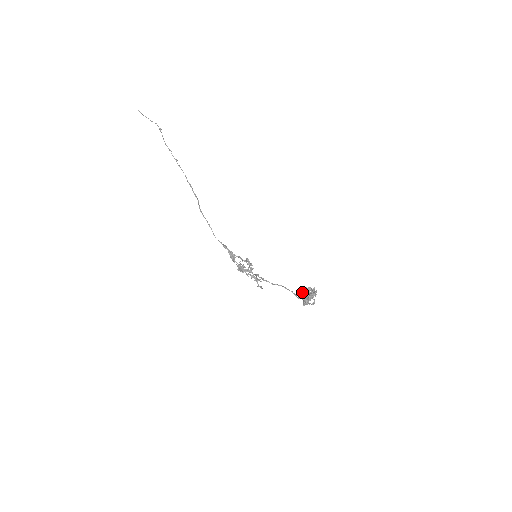
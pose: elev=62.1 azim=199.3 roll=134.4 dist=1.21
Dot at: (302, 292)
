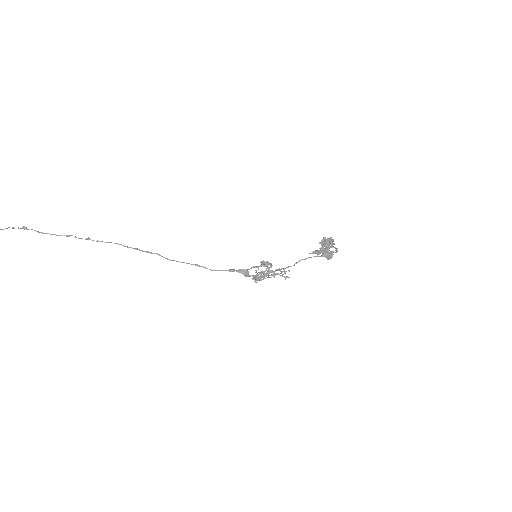
Dot at: (315, 251)
